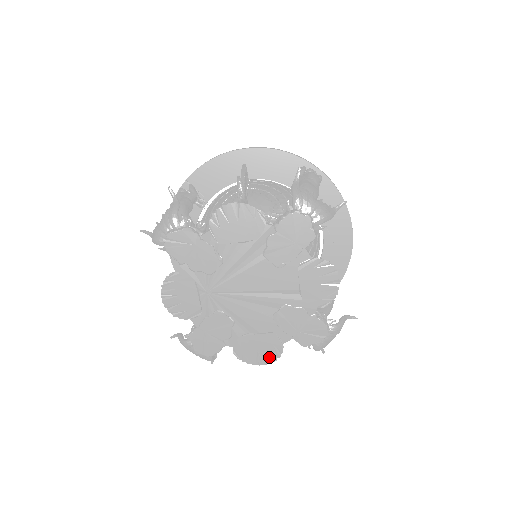
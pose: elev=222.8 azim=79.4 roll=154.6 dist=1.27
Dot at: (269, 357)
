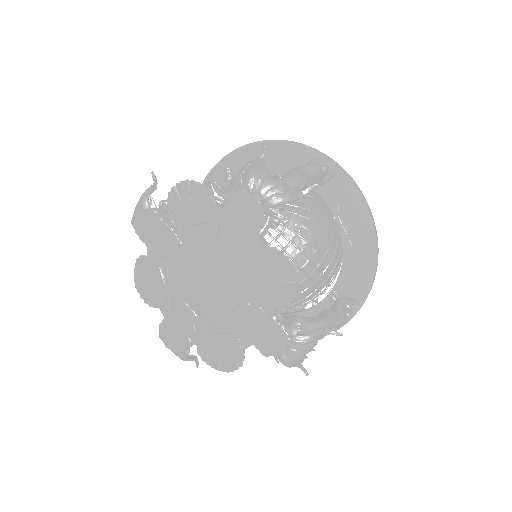
Dot at: (231, 363)
